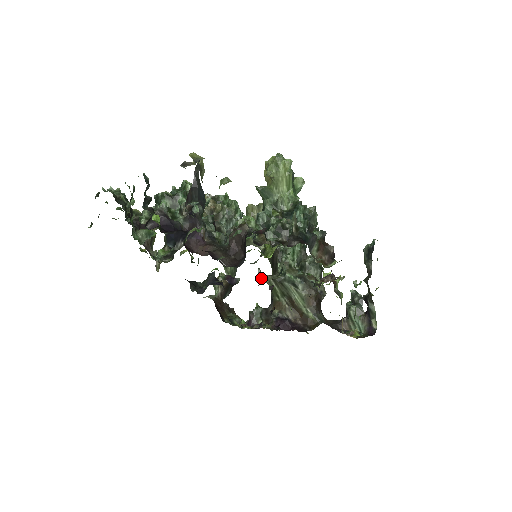
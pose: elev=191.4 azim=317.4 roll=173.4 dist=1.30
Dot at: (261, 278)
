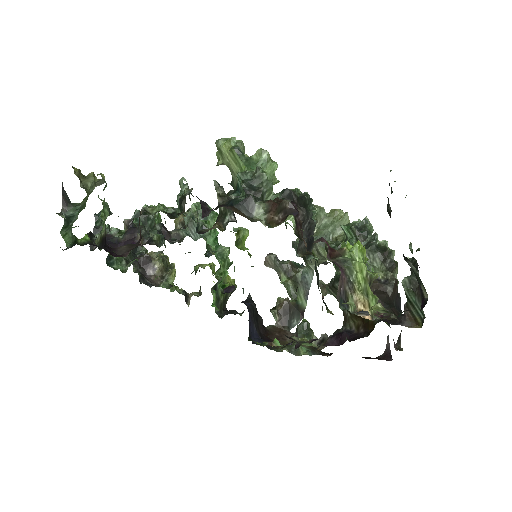
Dot at: (323, 291)
